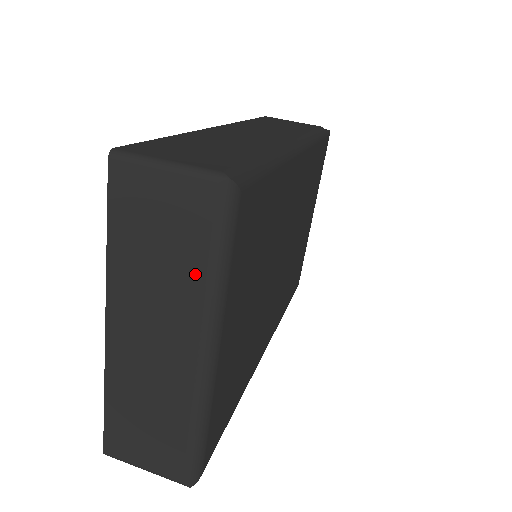
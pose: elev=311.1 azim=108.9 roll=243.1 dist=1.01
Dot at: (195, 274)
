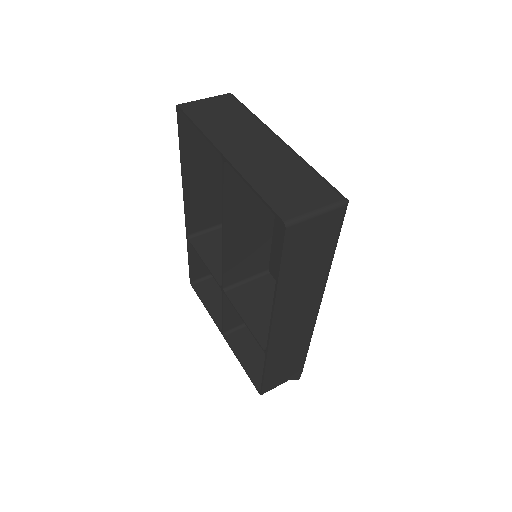
Dot at: (246, 117)
